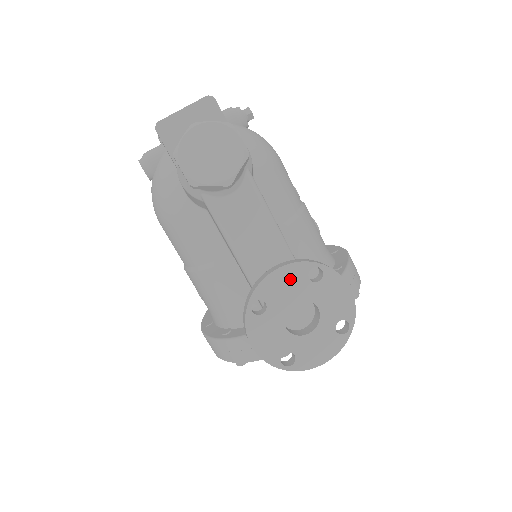
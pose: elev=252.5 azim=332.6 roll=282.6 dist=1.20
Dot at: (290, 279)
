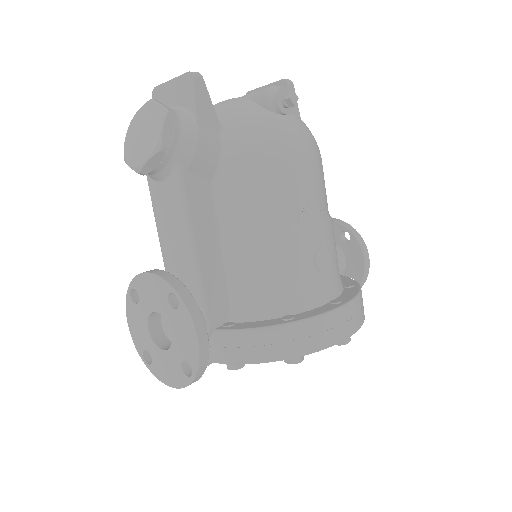
Dot at: (156, 289)
